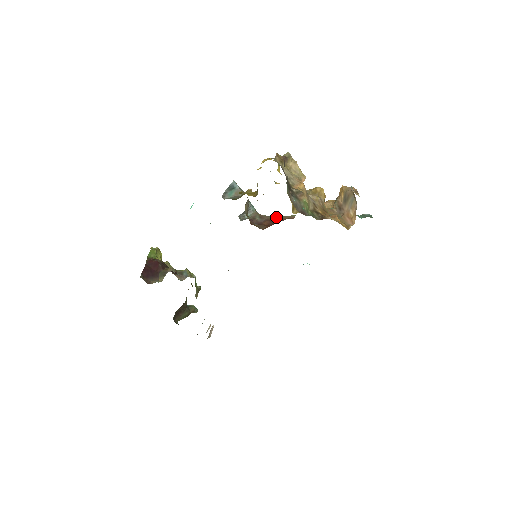
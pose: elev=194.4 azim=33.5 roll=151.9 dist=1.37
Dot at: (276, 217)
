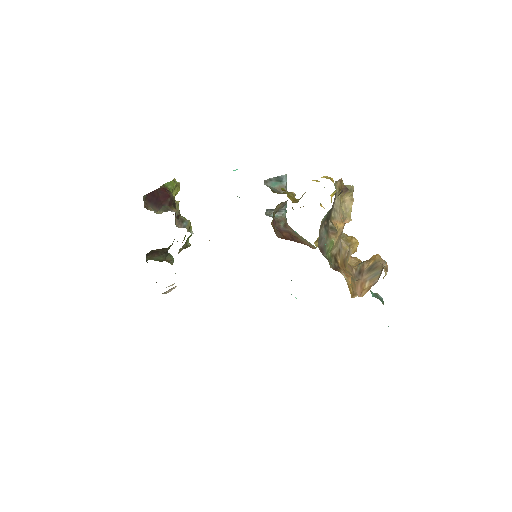
Dot at: (299, 236)
